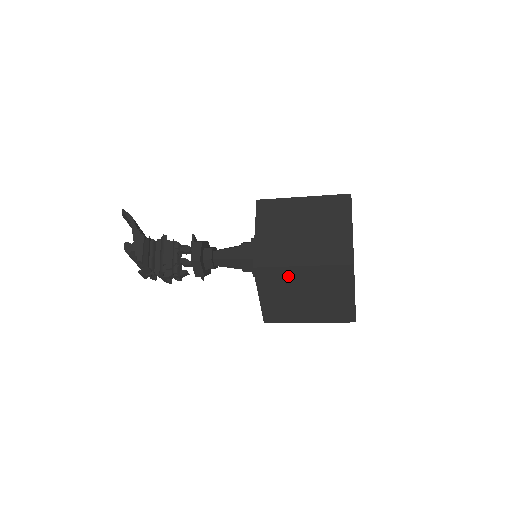
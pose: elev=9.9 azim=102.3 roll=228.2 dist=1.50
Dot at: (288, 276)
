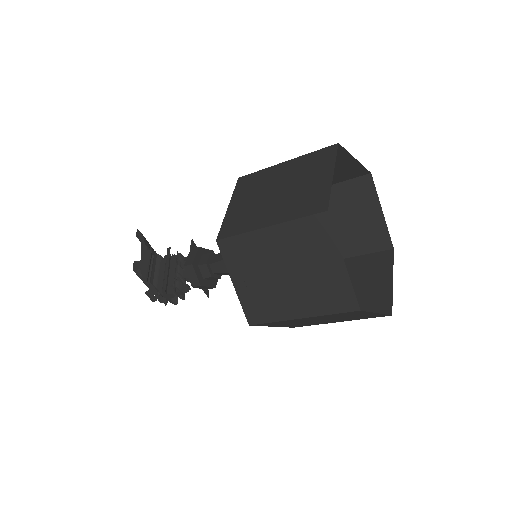
Dot at: (256, 246)
